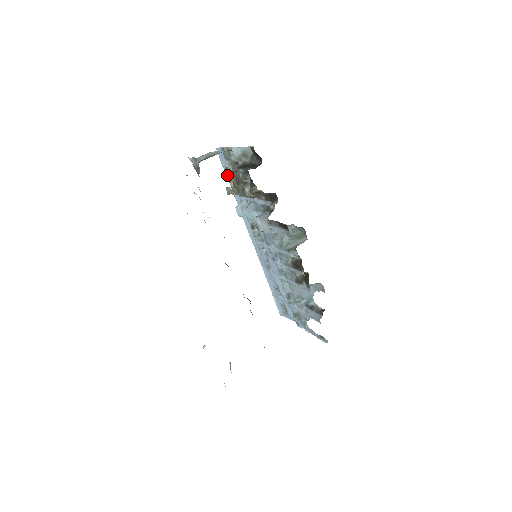
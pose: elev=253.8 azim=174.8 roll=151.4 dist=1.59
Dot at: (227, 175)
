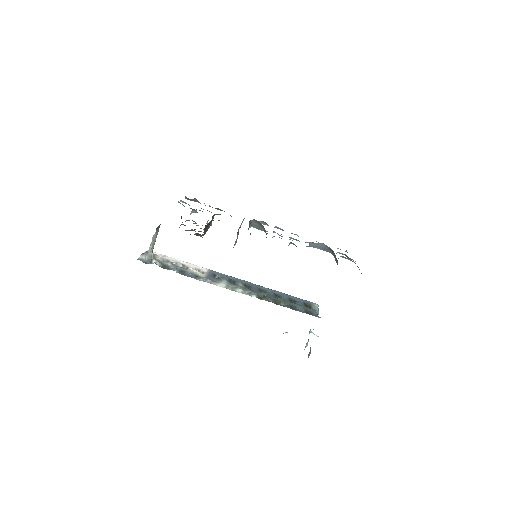
Dot at: occluded
